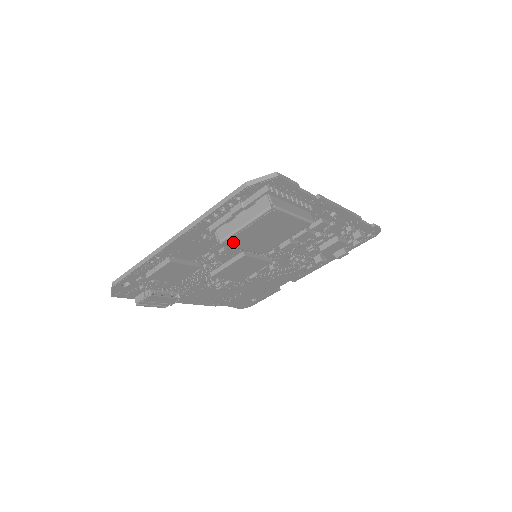
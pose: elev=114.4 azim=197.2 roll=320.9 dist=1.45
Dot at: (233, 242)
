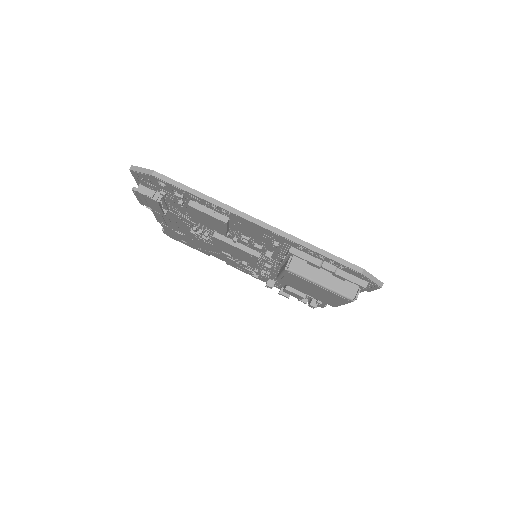
Dot at: (291, 275)
